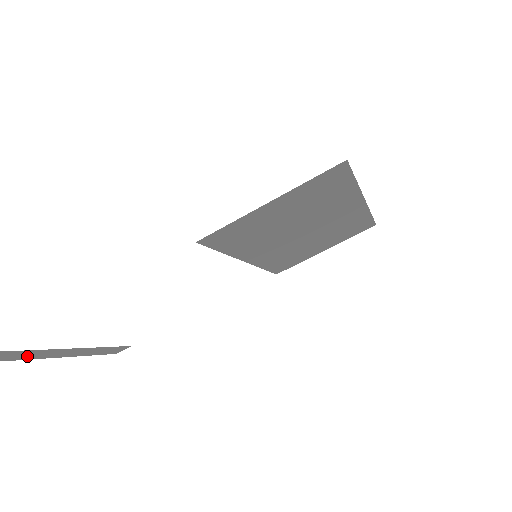
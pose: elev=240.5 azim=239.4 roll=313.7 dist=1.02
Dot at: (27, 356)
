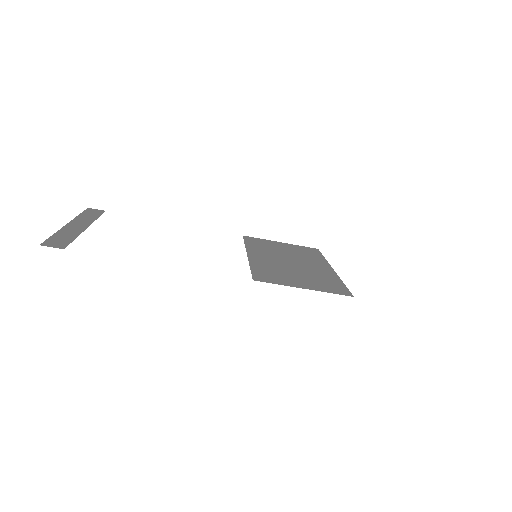
Dot at: (63, 234)
